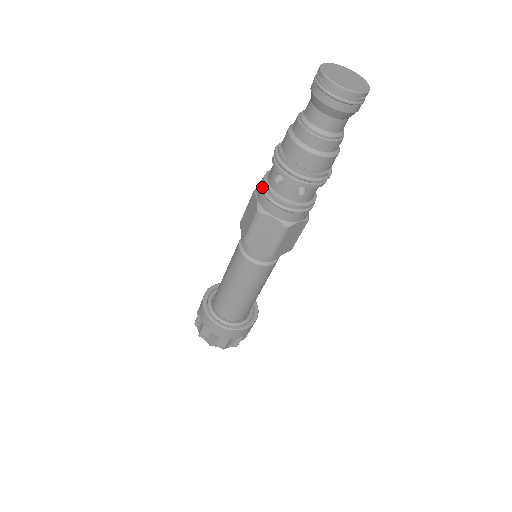
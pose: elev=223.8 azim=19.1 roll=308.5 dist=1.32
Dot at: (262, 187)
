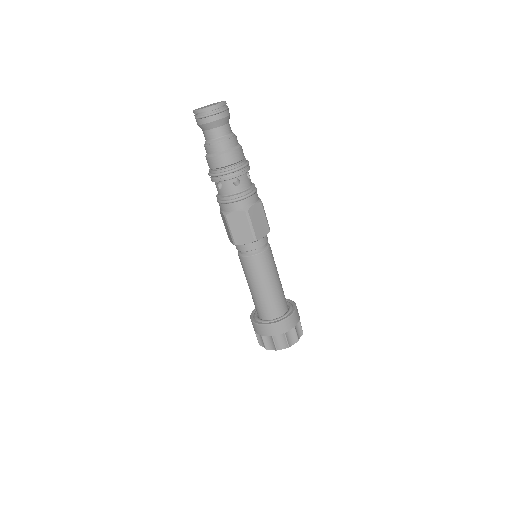
Dot at: (218, 201)
